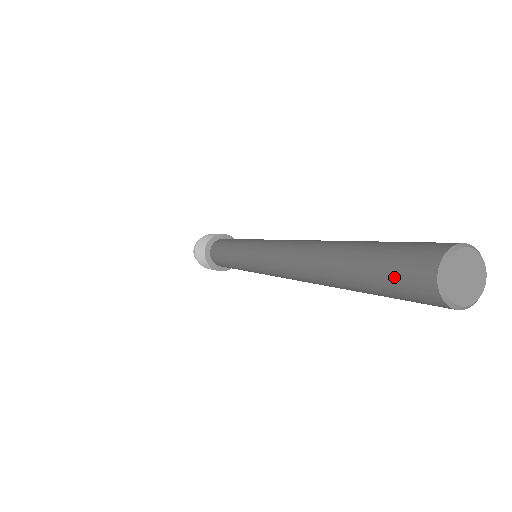
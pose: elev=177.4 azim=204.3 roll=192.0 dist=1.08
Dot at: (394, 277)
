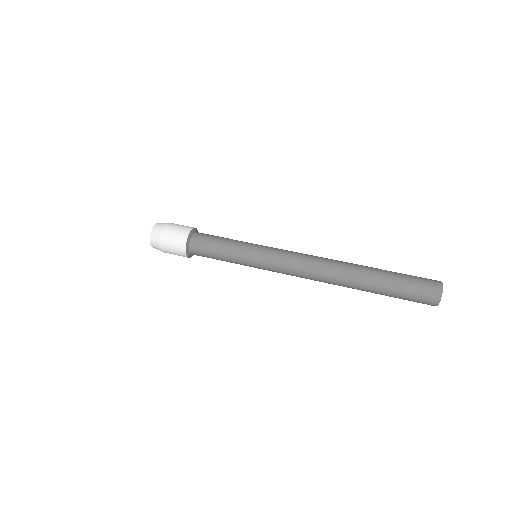
Dot at: (416, 291)
